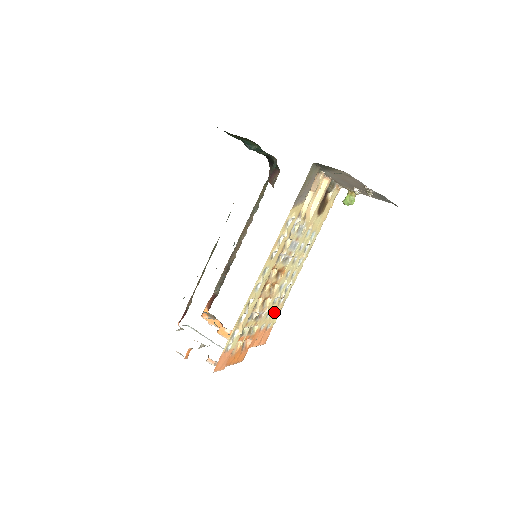
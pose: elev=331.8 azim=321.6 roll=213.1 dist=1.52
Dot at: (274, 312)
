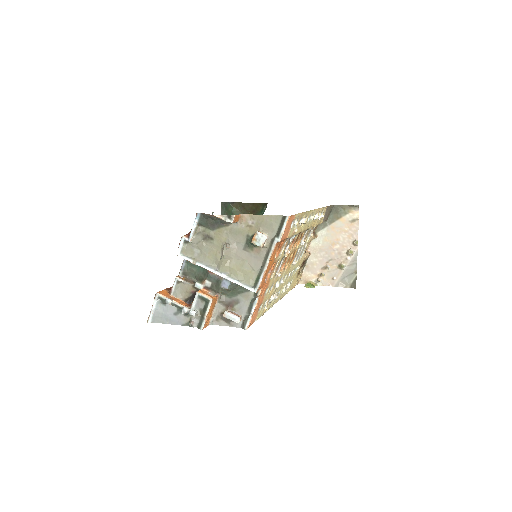
Dot at: (264, 303)
